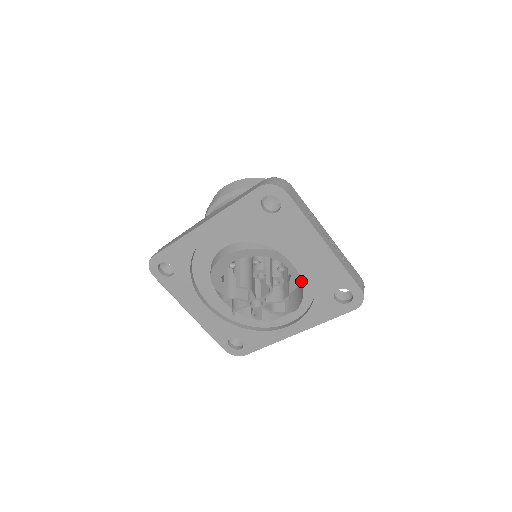
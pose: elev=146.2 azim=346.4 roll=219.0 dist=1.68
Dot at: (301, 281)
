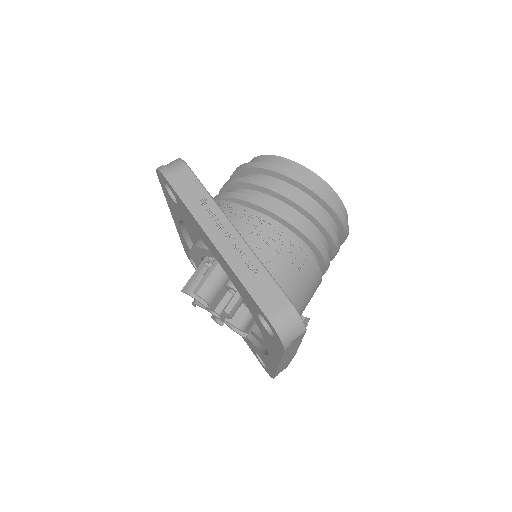
Dot at: occluded
